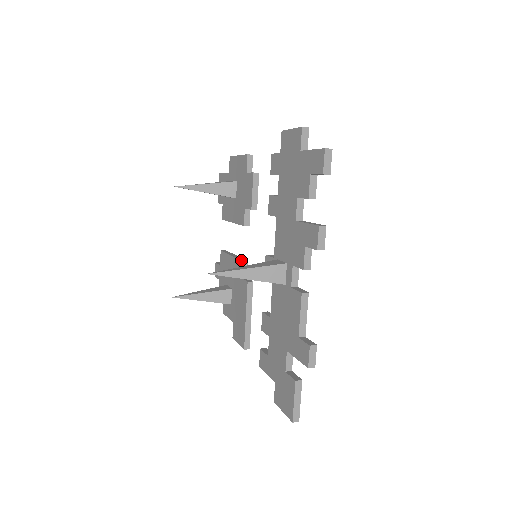
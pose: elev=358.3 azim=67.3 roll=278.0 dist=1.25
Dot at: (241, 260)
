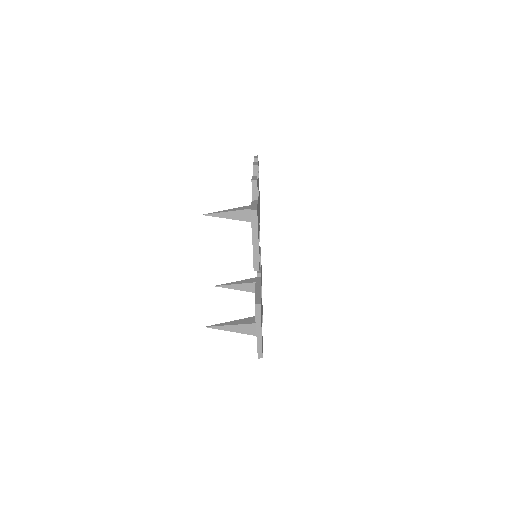
Dot at: occluded
